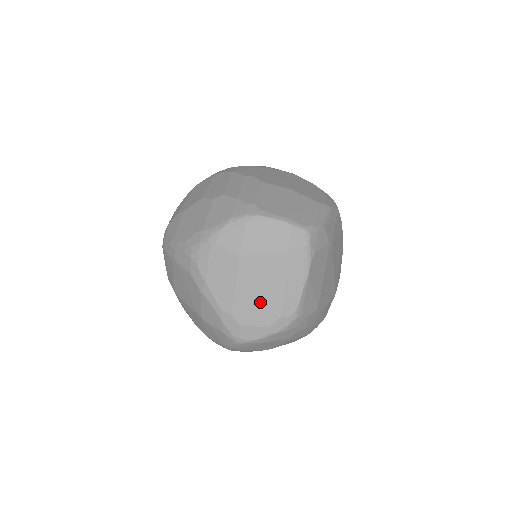
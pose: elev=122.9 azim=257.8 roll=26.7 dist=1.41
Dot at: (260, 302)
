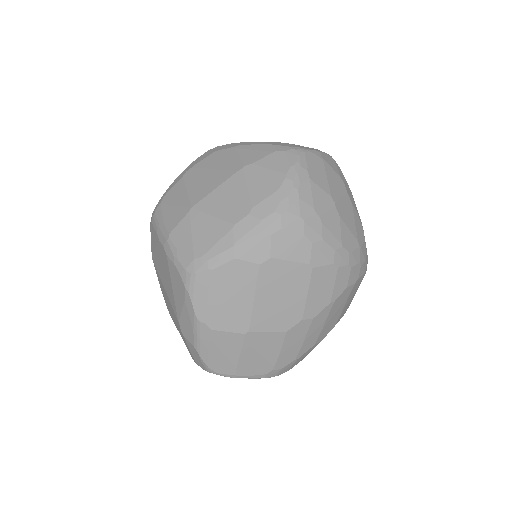
Dot at: occluded
